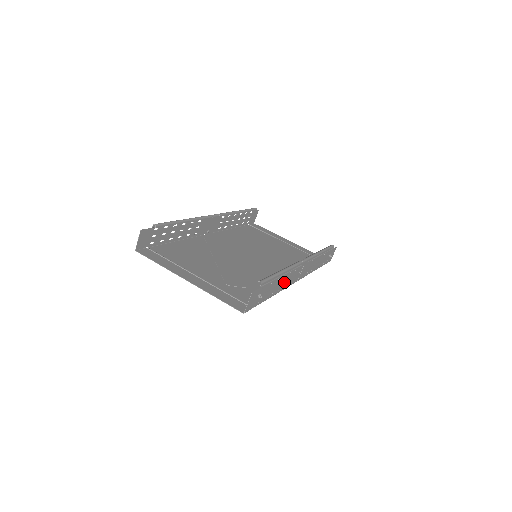
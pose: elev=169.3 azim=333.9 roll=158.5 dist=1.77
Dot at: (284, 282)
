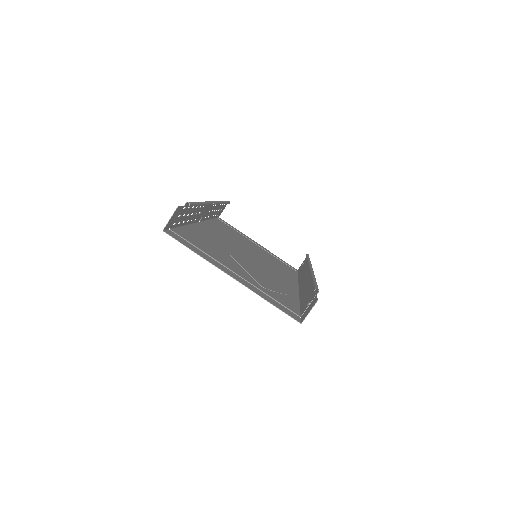
Dot at: occluded
